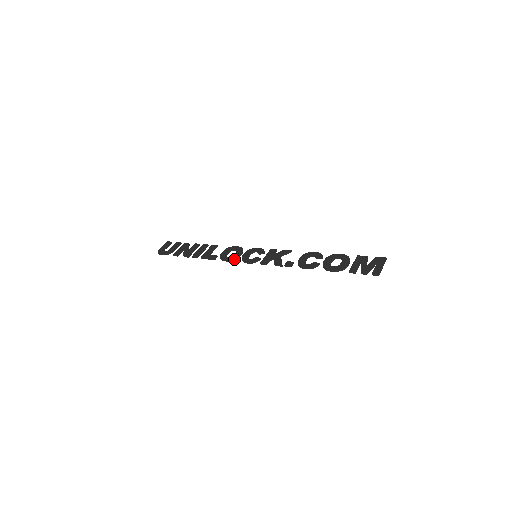
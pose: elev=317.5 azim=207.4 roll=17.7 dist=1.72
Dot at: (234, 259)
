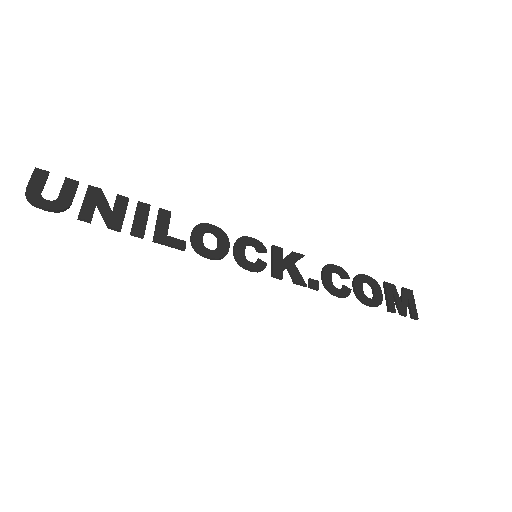
Dot at: (223, 257)
